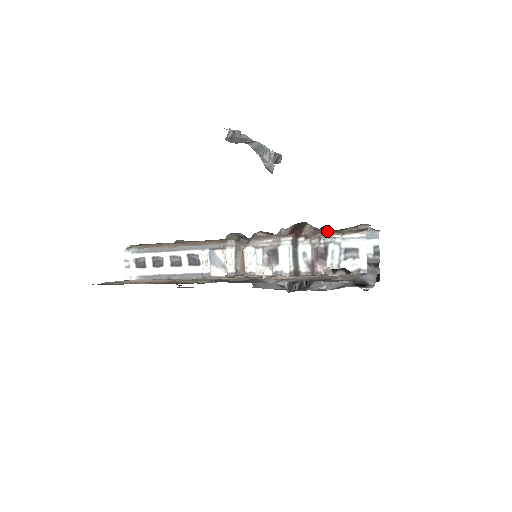
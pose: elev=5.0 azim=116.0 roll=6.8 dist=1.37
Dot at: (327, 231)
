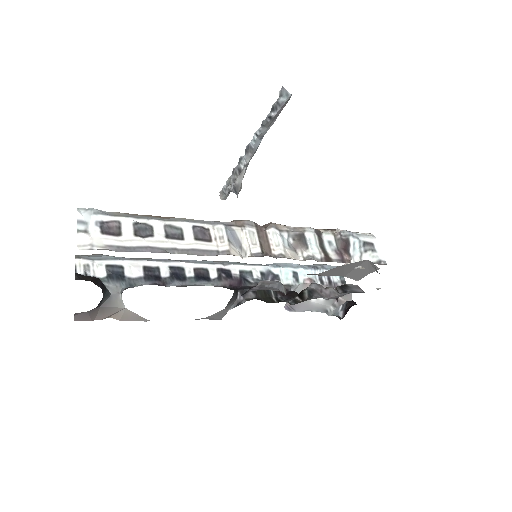
Dot at: occluded
